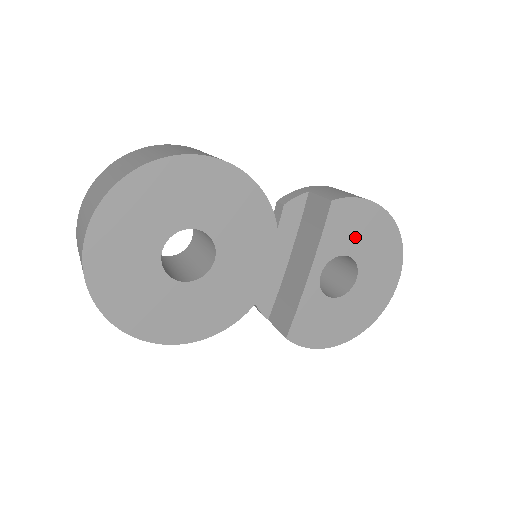
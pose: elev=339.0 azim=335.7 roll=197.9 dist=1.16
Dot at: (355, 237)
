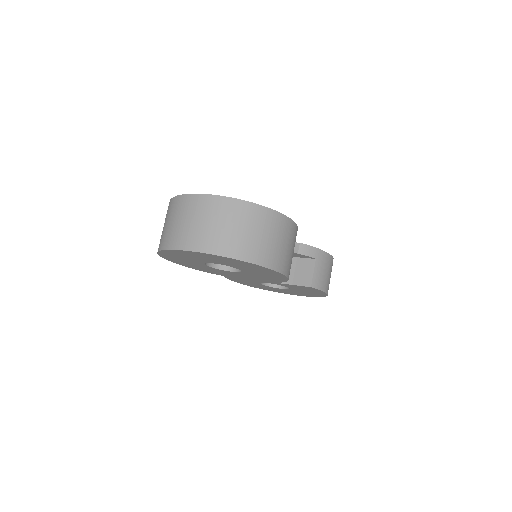
Dot at: (302, 290)
